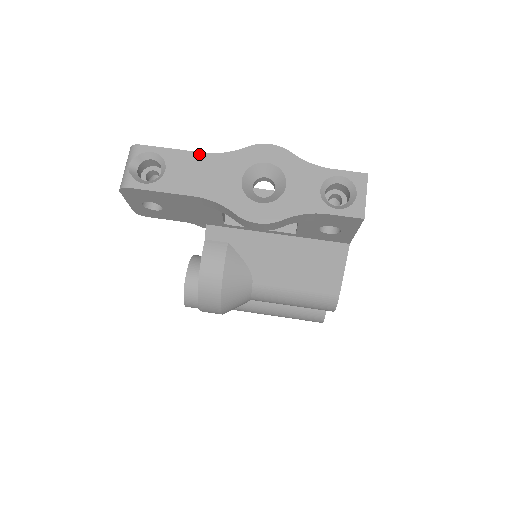
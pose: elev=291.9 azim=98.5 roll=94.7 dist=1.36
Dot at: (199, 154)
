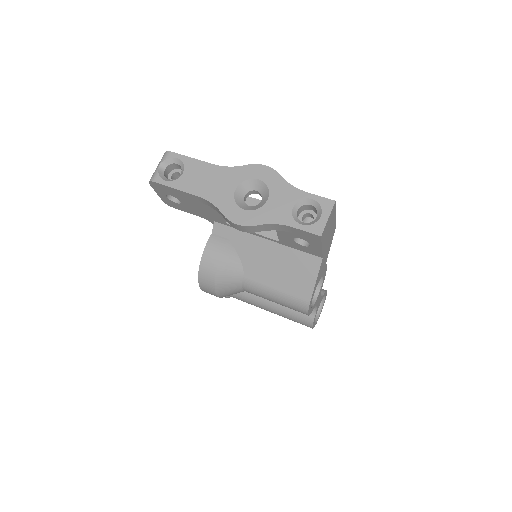
Dot at: (210, 165)
